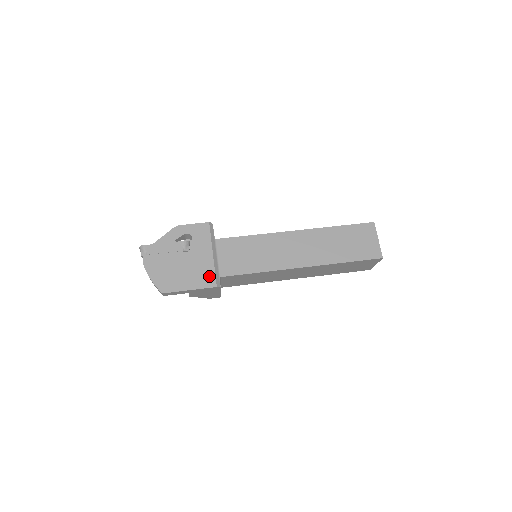
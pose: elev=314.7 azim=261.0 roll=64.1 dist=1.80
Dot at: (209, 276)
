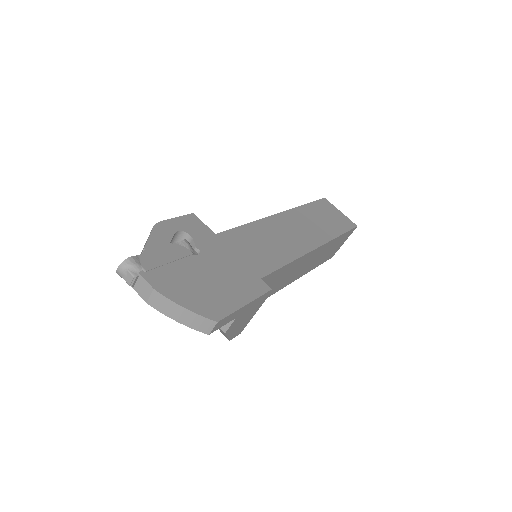
Dot at: (252, 278)
